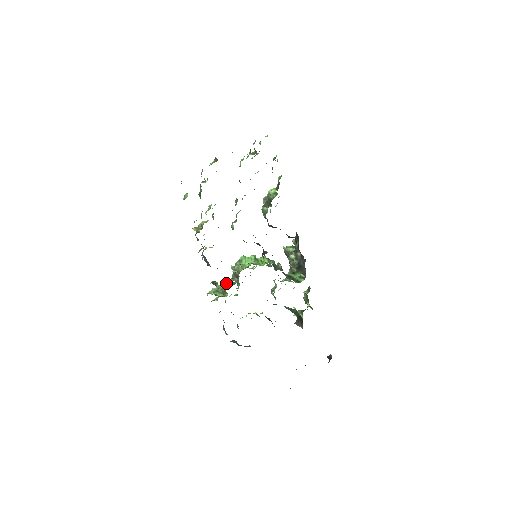
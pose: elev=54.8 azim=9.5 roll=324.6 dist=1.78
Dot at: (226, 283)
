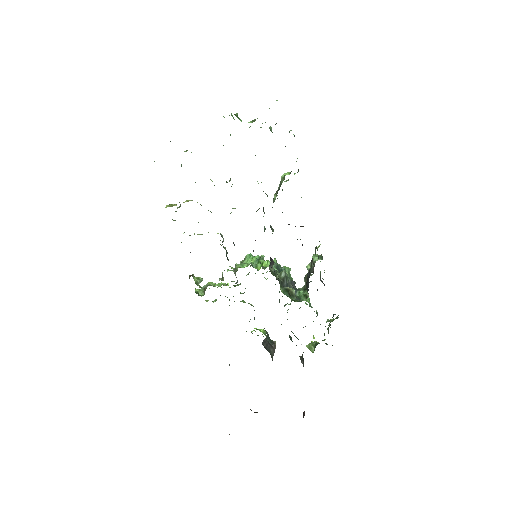
Dot at: (221, 282)
